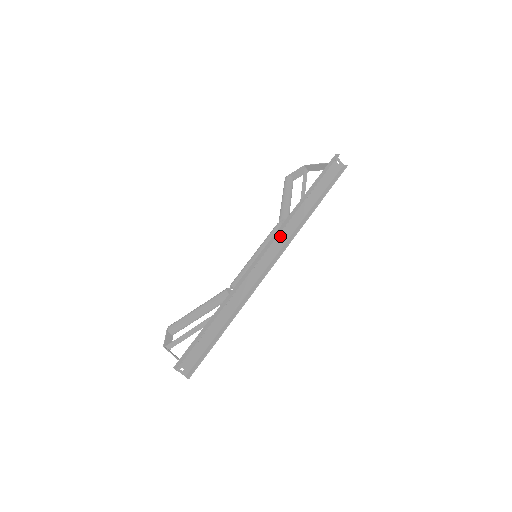
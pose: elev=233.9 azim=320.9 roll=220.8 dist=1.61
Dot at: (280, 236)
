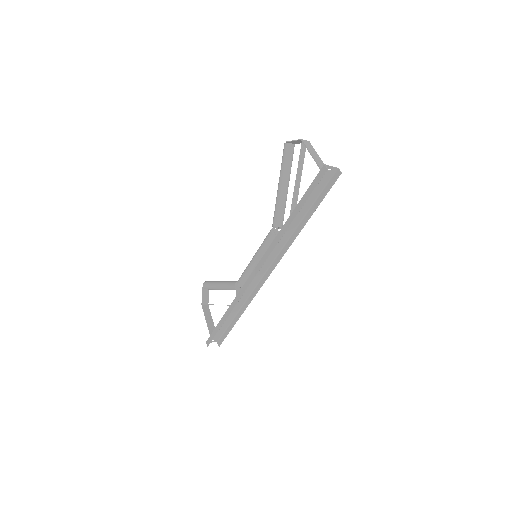
Dot at: (272, 252)
